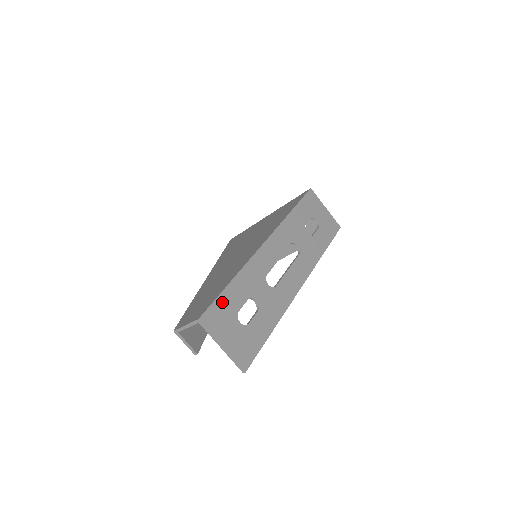
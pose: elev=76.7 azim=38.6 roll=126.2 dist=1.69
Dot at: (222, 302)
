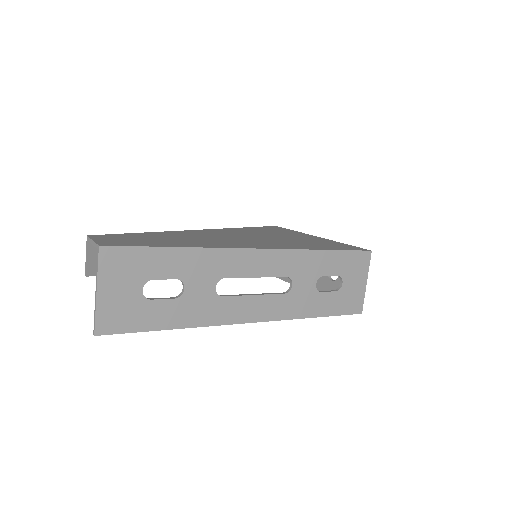
Dot at: (144, 255)
